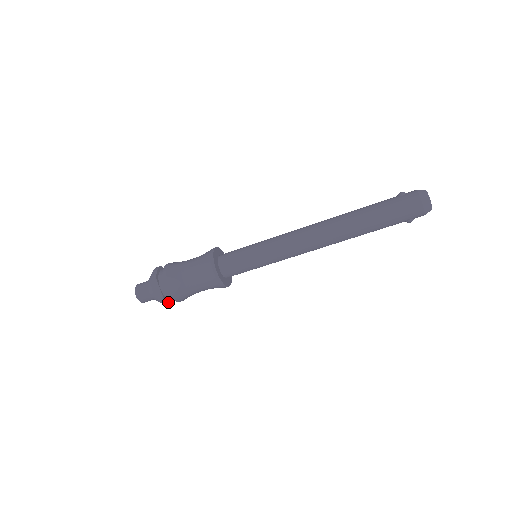
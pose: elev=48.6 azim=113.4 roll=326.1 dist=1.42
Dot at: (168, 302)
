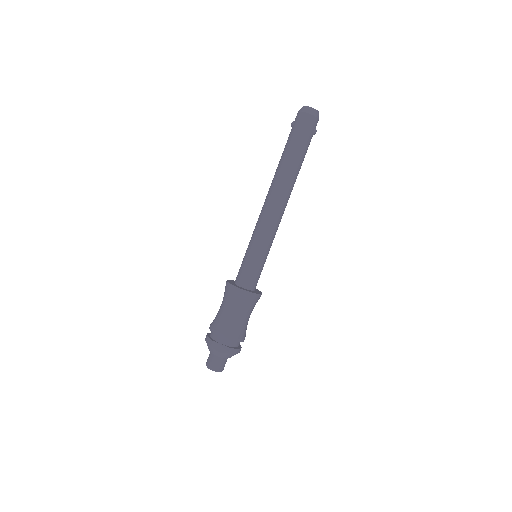
Dot at: (236, 349)
